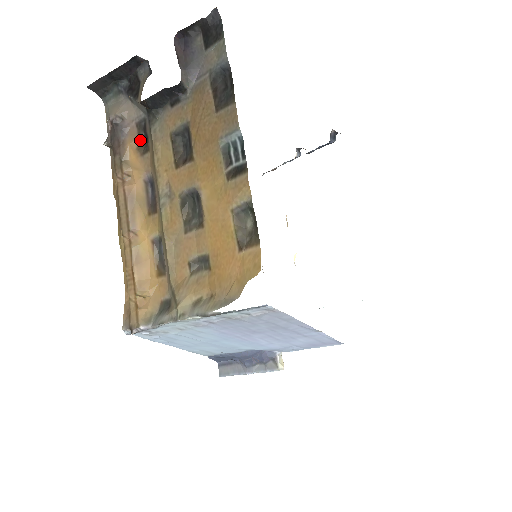
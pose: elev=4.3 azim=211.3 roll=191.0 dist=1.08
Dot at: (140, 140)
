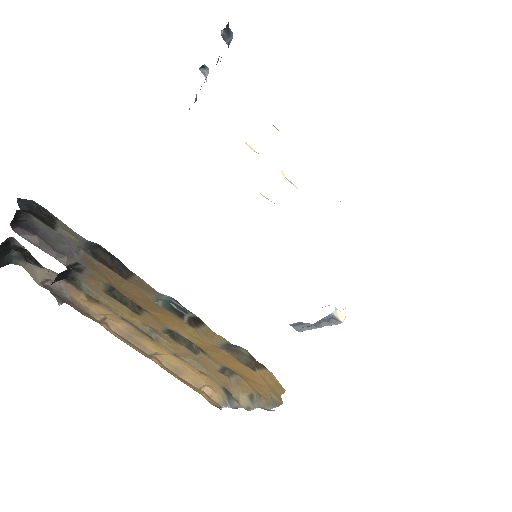
Dot at: (83, 291)
